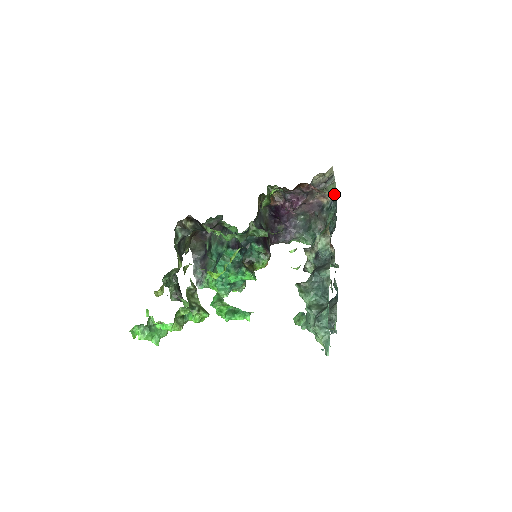
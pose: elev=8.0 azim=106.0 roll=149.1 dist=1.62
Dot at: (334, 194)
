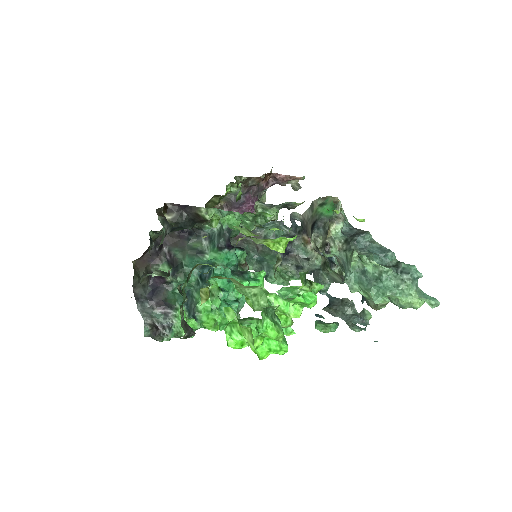
Dot at: occluded
